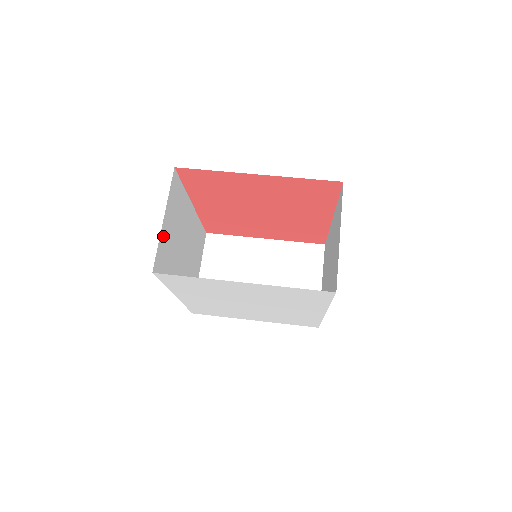
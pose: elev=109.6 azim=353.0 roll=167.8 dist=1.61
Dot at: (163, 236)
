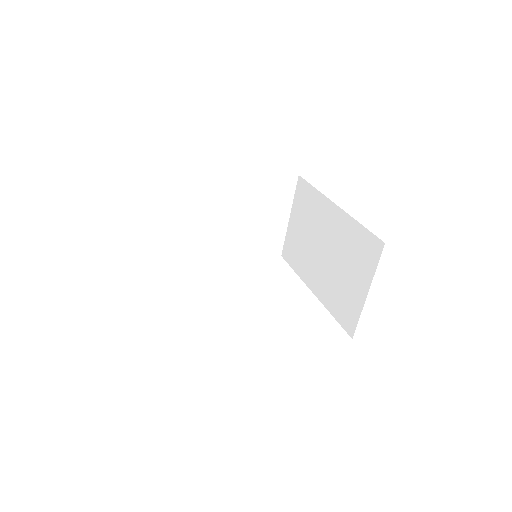
Dot at: occluded
